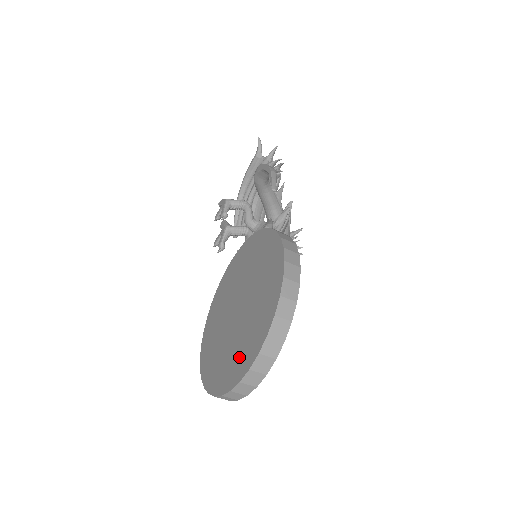
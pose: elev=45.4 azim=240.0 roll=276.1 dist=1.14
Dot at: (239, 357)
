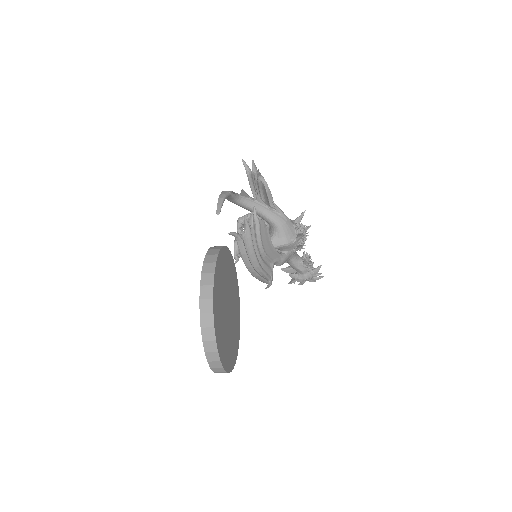
Dot at: occluded
